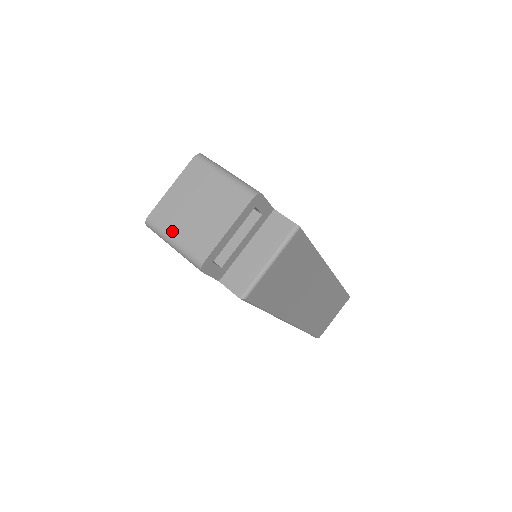
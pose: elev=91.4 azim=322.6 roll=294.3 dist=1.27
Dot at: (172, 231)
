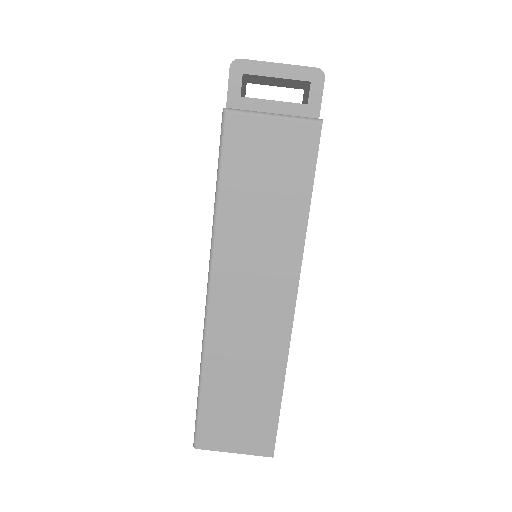
Dot at: occluded
